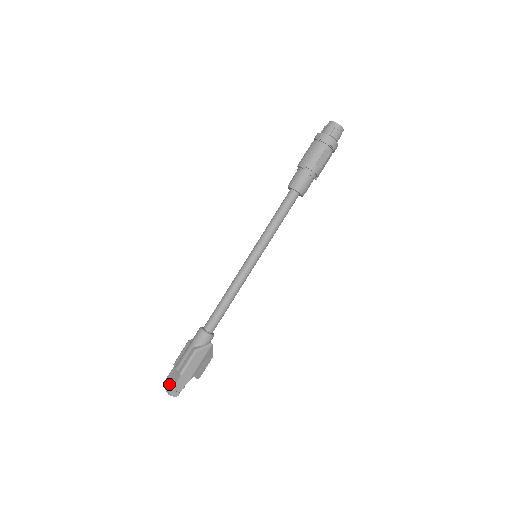
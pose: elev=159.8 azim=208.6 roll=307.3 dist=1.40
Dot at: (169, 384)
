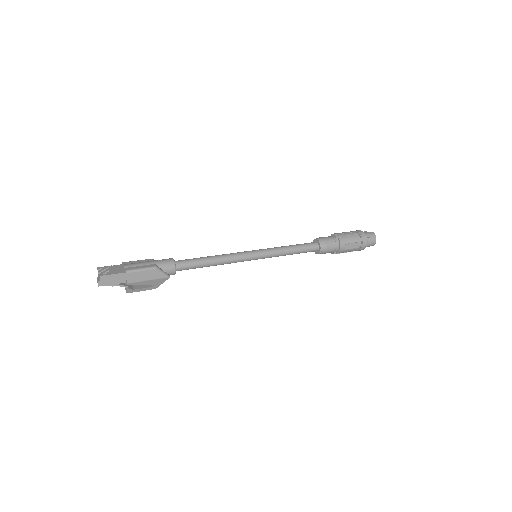
Dot at: (106, 270)
